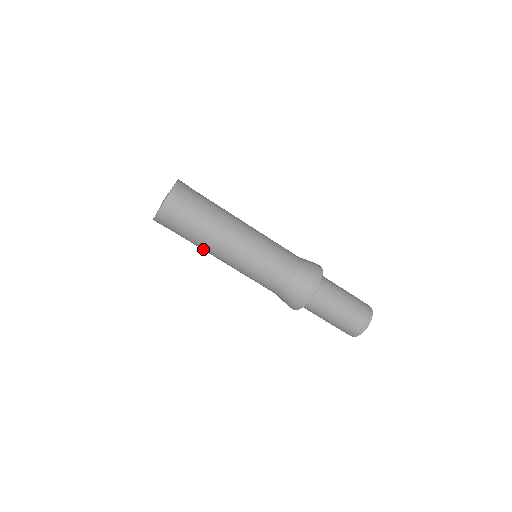
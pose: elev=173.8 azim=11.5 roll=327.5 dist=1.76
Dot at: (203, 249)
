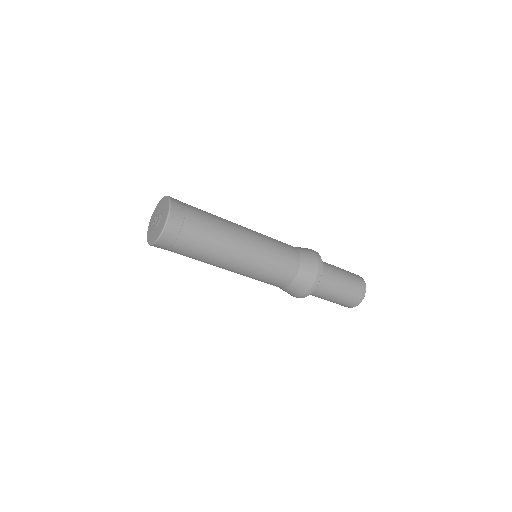
Dot at: (215, 257)
